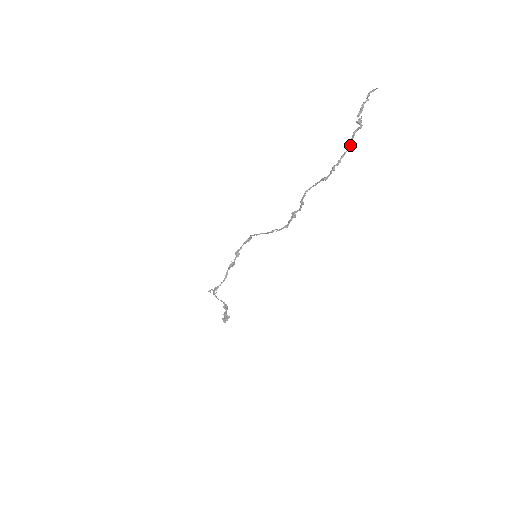
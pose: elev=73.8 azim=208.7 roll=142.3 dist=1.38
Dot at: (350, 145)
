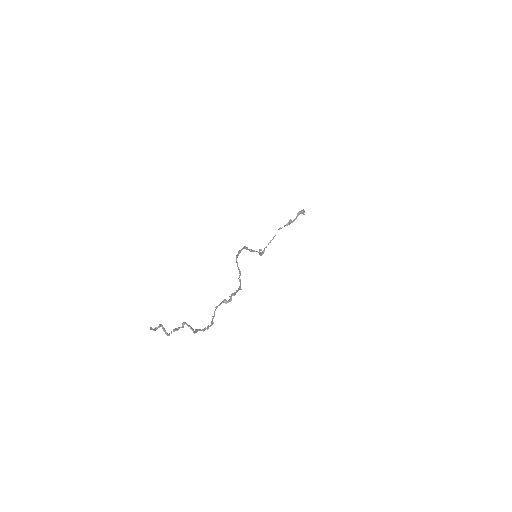
Dot at: occluded
